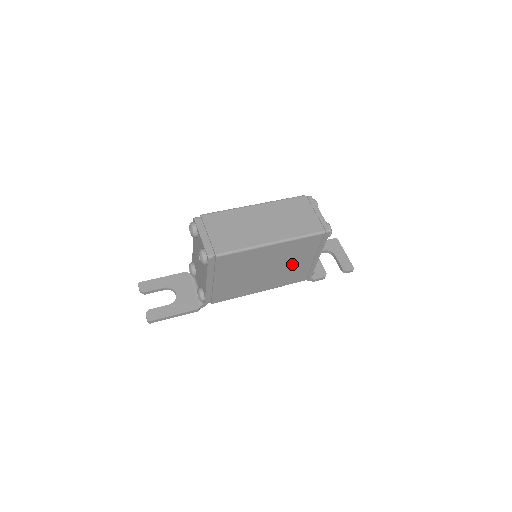
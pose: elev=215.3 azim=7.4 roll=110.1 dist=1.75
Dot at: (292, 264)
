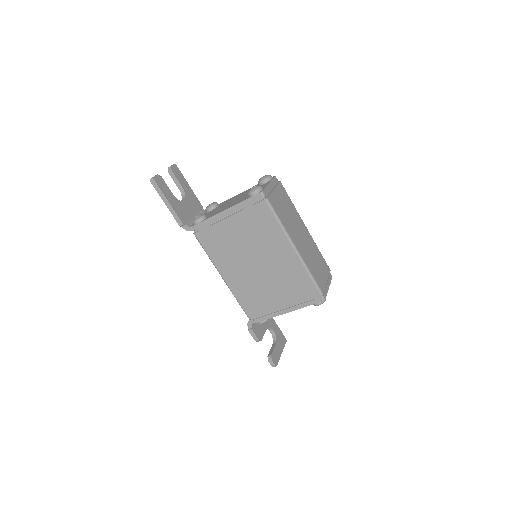
Dot at: (271, 288)
